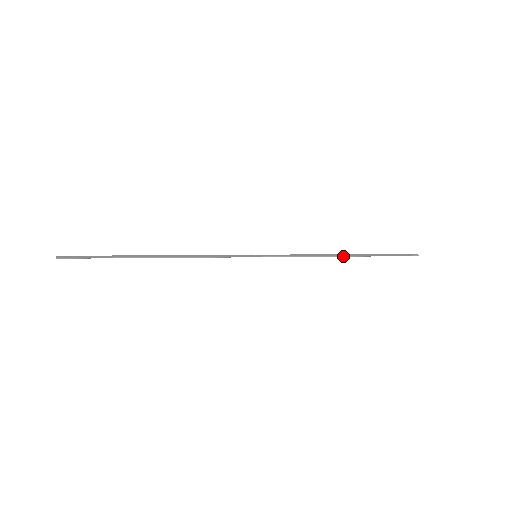
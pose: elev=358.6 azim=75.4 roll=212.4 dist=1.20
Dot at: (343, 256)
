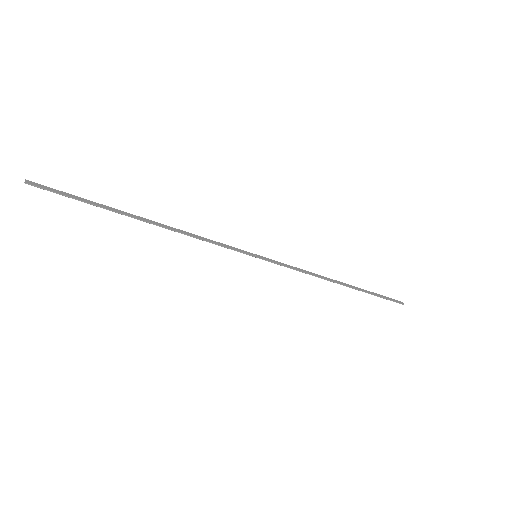
Dot at: occluded
